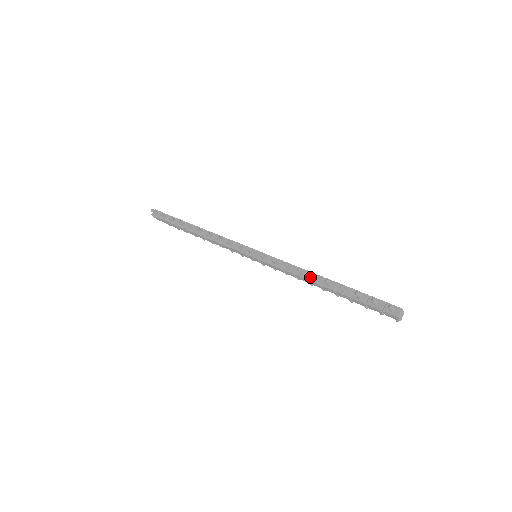
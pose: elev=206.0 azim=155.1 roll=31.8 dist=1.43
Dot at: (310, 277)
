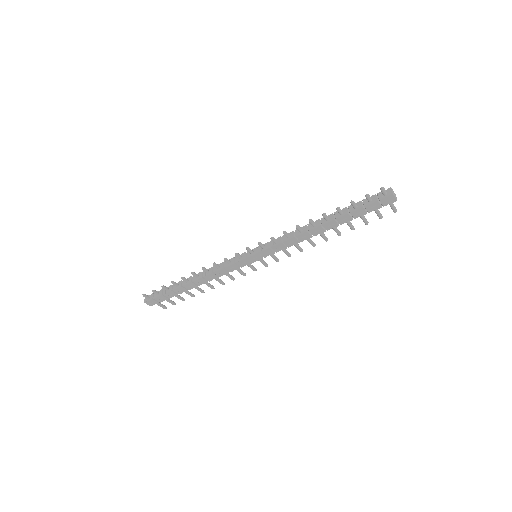
Dot at: (309, 227)
